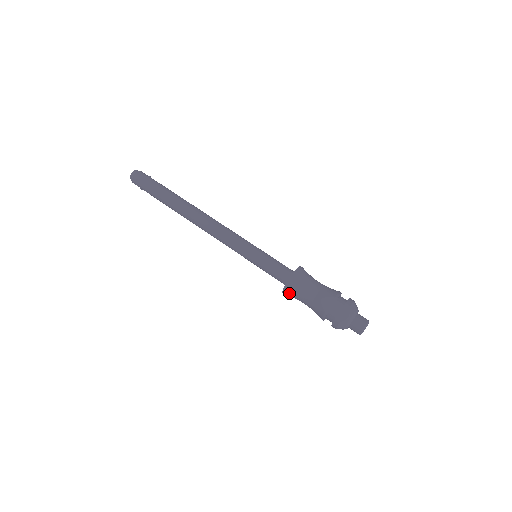
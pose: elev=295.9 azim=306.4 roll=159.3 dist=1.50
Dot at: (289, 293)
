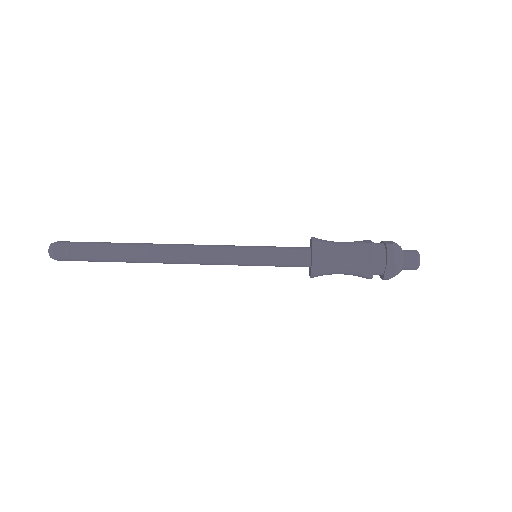
Dot at: (321, 250)
